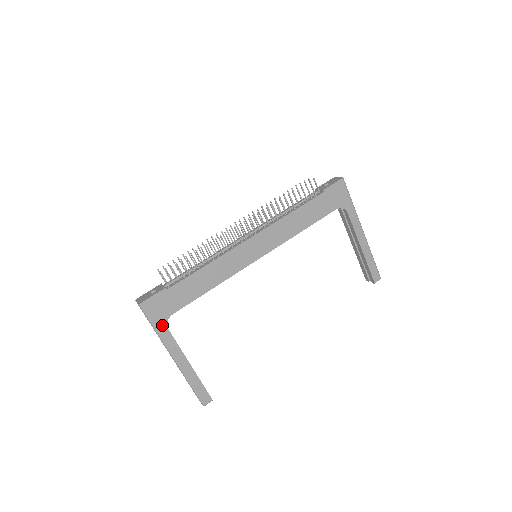
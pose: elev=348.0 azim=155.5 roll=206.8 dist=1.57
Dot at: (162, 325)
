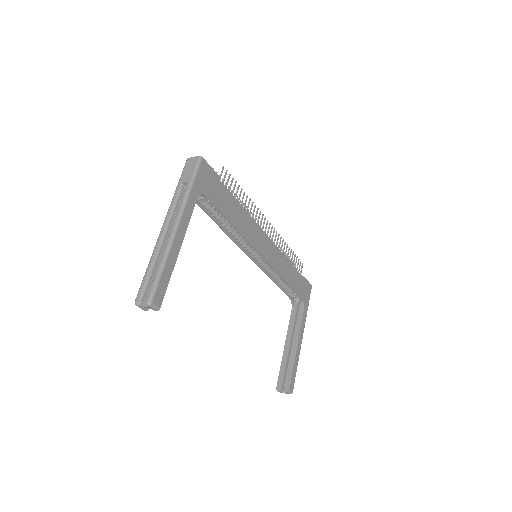
Dot at: (197, 191)
